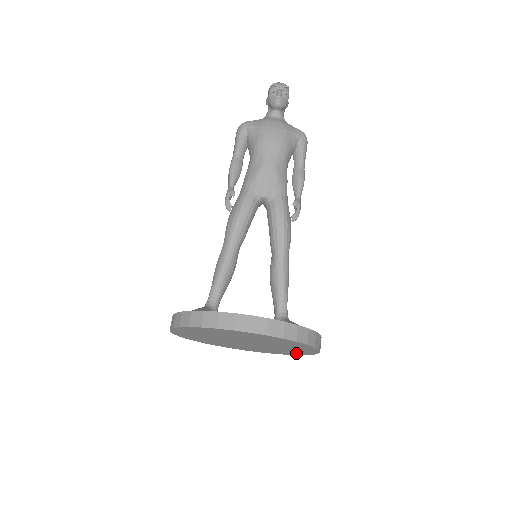
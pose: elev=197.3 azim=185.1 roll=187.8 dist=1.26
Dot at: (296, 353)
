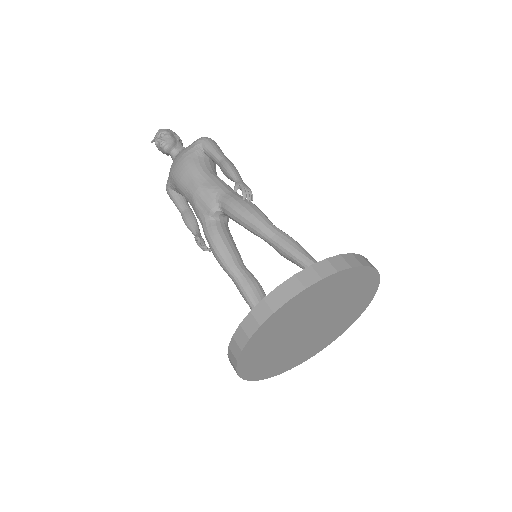
Dot at: (369, 285)
